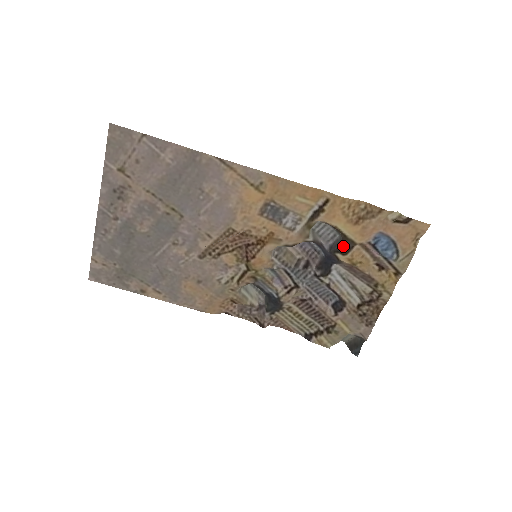
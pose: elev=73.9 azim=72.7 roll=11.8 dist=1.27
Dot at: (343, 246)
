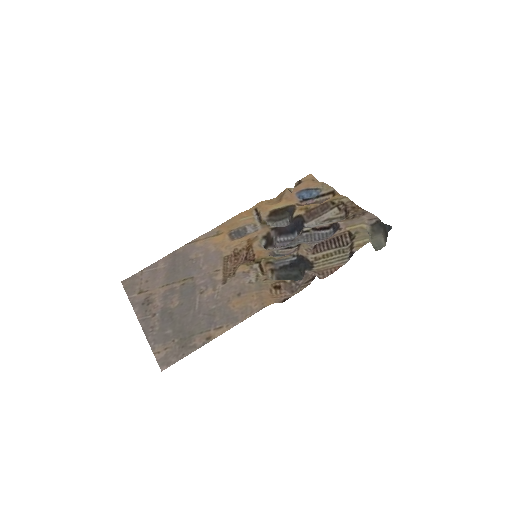
Dot at: (290, 212)
